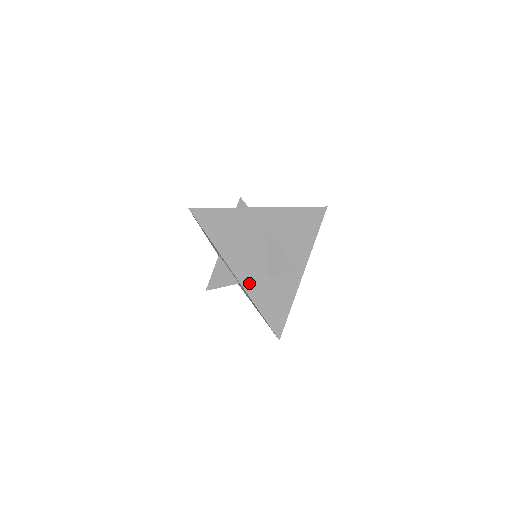
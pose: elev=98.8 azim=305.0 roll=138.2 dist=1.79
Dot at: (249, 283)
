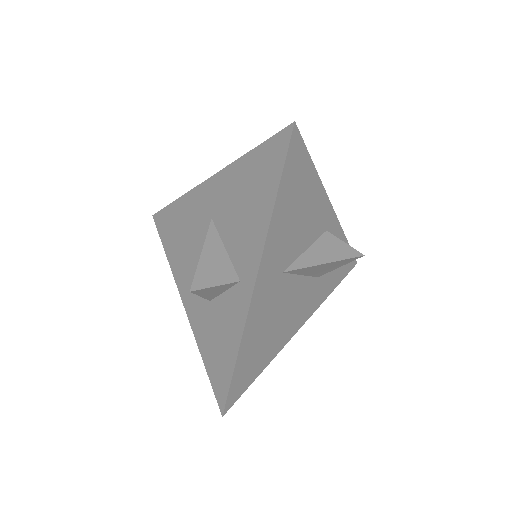
Dot at: (313, 305)
